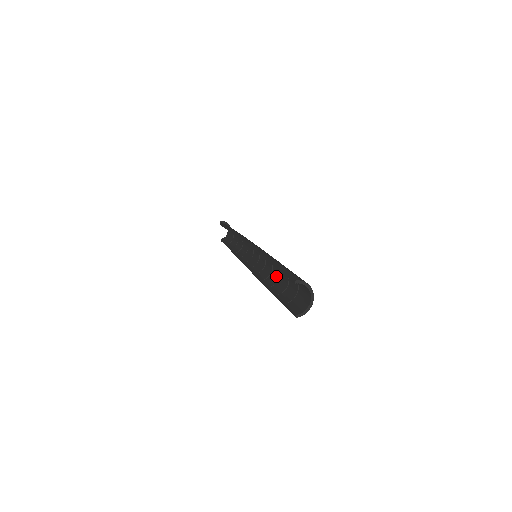
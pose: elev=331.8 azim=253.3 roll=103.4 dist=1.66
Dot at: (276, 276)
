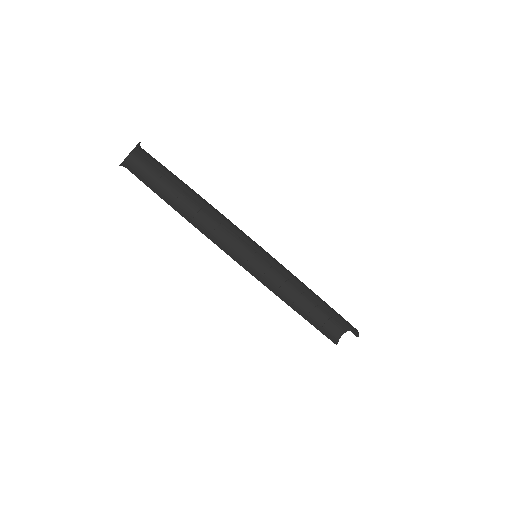
Dot at: (293, 291)
